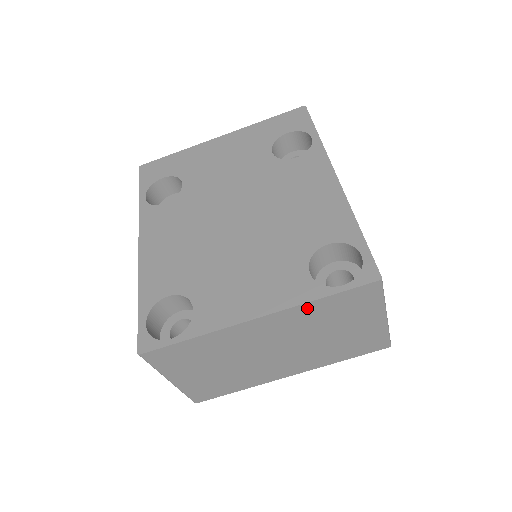
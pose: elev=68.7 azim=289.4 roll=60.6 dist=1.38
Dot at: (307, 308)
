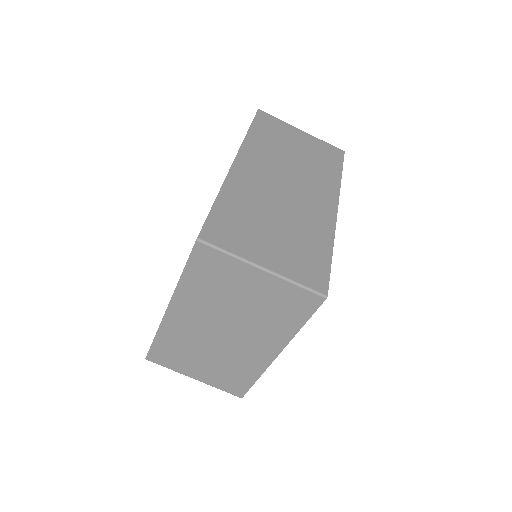
Dot at: (185, 288)
